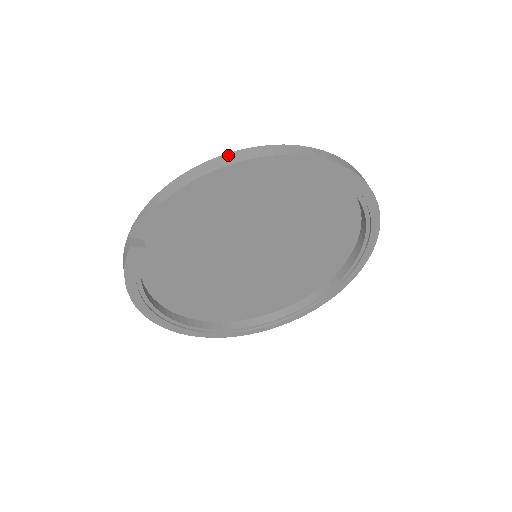
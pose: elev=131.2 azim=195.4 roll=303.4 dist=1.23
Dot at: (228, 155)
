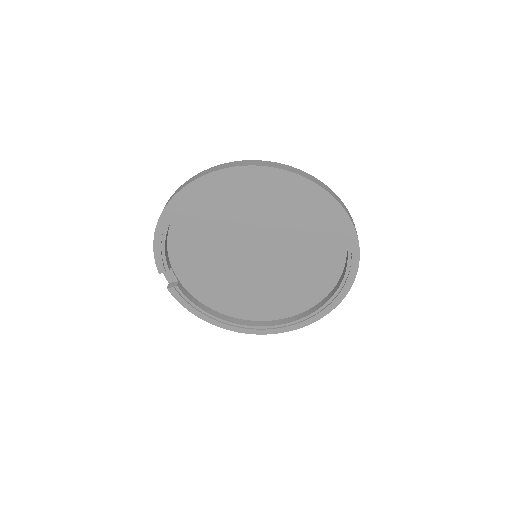
Dot at: occluded
